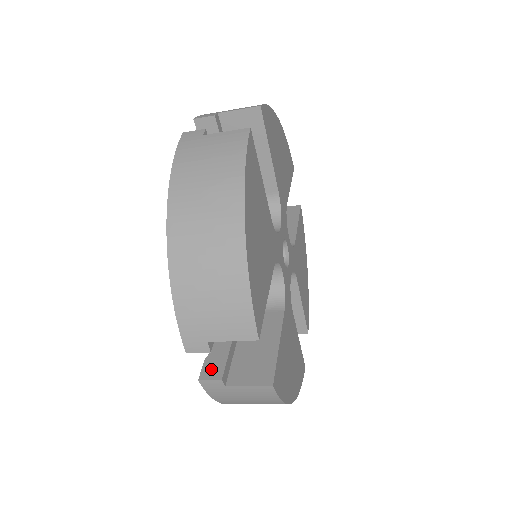
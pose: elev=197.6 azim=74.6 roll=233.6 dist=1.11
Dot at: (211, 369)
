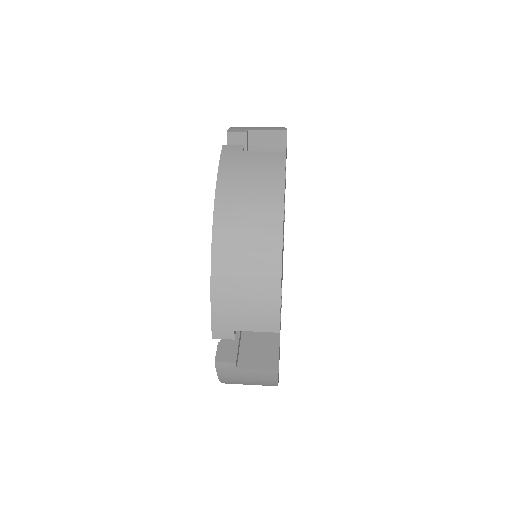
Dot at: (225, 353)
